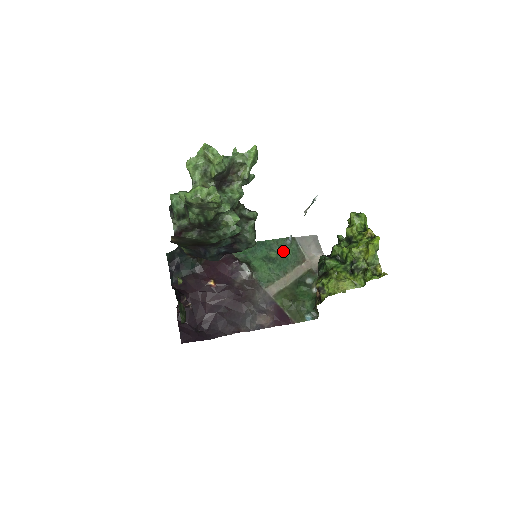
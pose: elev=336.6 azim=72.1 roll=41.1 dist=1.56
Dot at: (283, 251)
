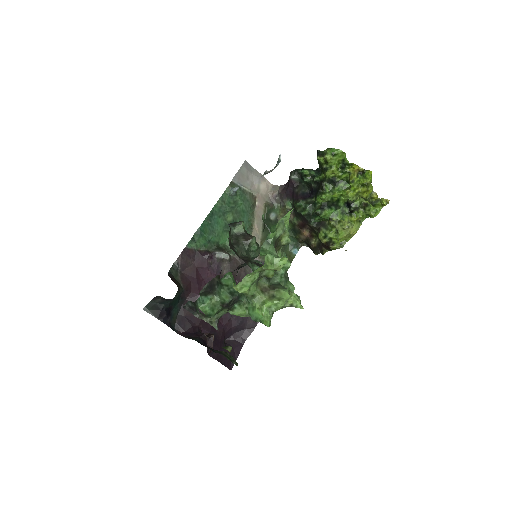
Dot at: (234, 206)
